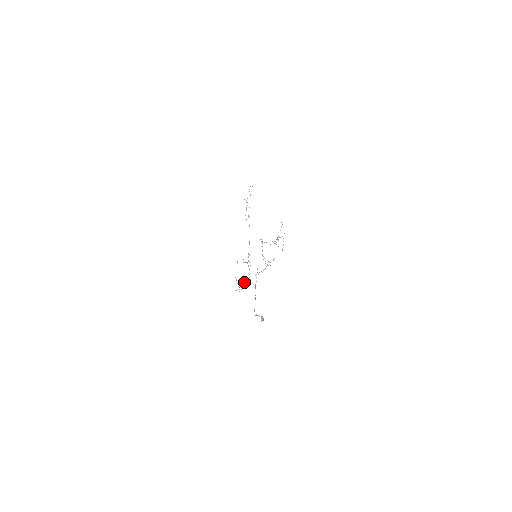
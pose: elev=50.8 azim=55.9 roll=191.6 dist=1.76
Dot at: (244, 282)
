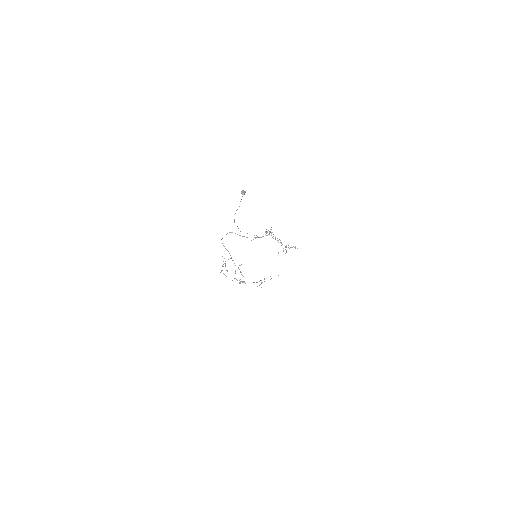
Dot at: occluded
